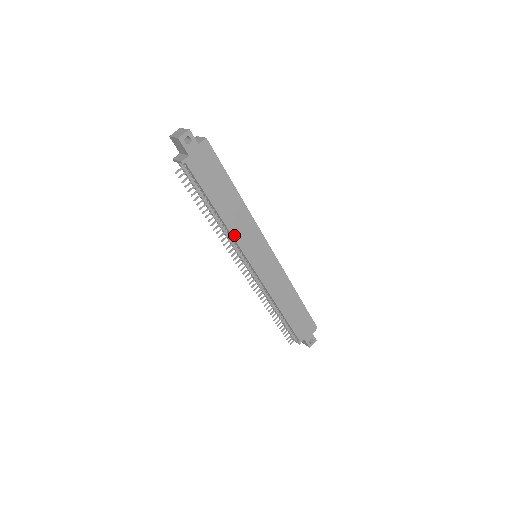
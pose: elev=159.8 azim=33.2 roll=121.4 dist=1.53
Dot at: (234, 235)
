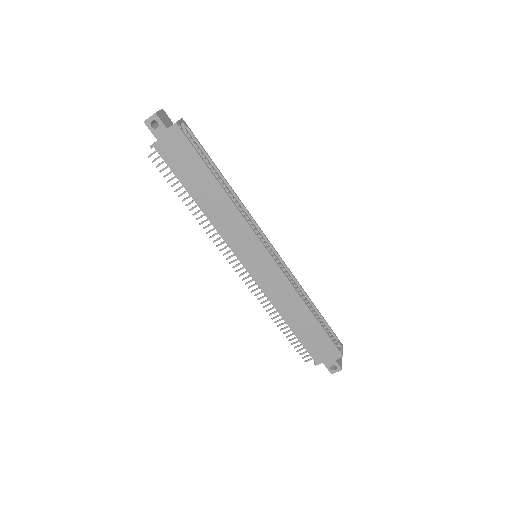
Dot at: (218, 229)
